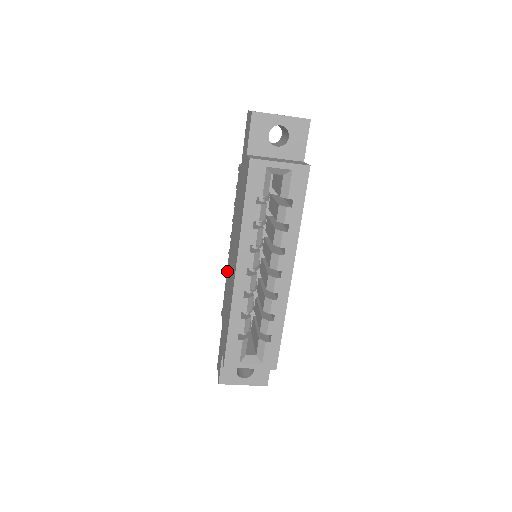
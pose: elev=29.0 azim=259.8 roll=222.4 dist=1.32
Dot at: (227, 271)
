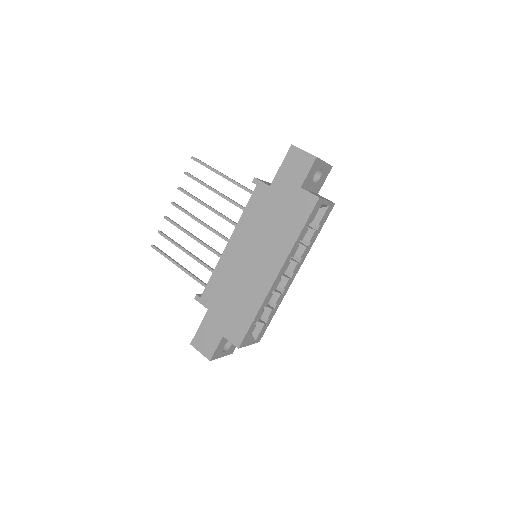
Dot at: (222, 265)
